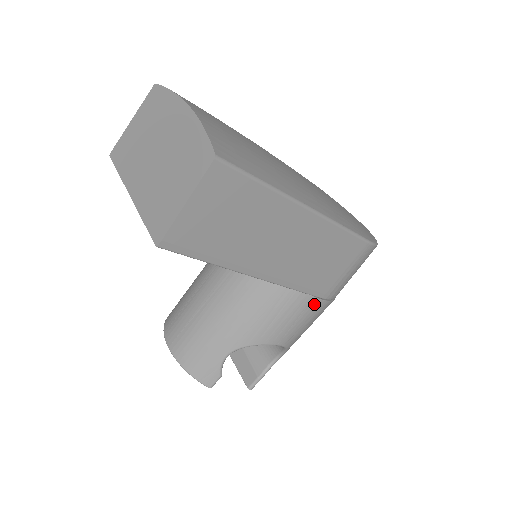
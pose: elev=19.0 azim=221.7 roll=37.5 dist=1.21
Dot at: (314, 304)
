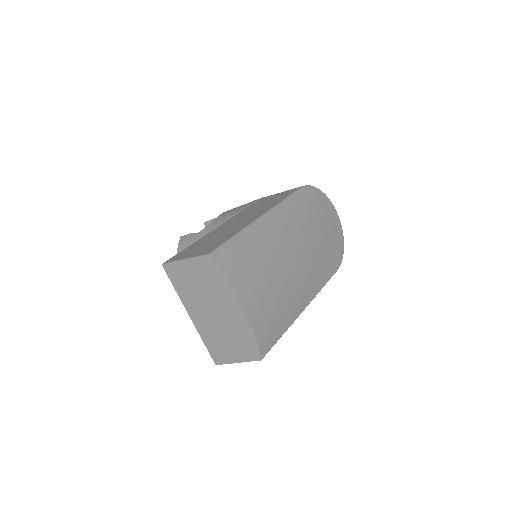
Dot at: occluded
